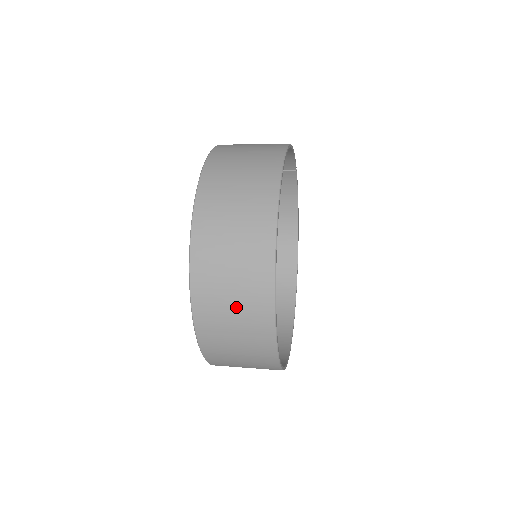
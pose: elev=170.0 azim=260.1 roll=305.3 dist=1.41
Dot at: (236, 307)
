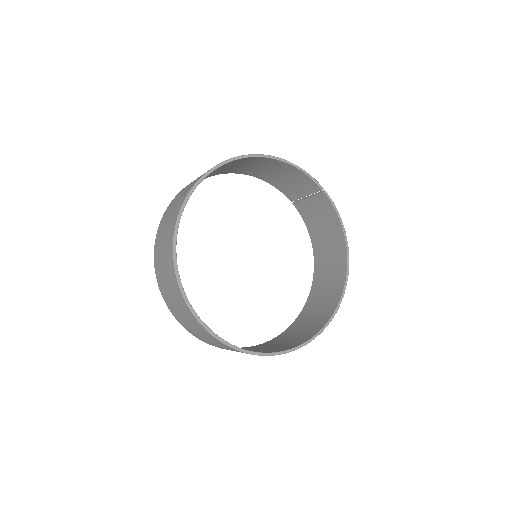
Dot at: (164, 258)
